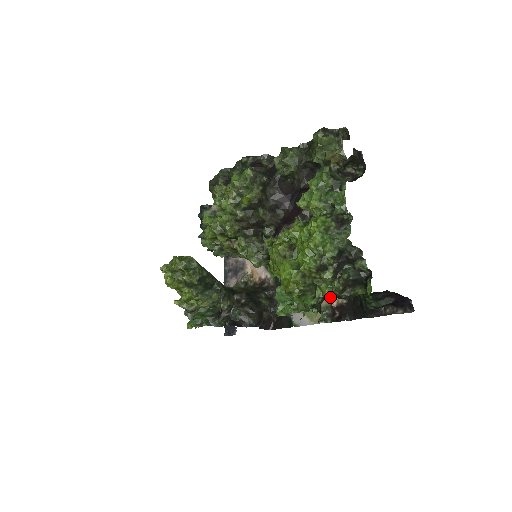
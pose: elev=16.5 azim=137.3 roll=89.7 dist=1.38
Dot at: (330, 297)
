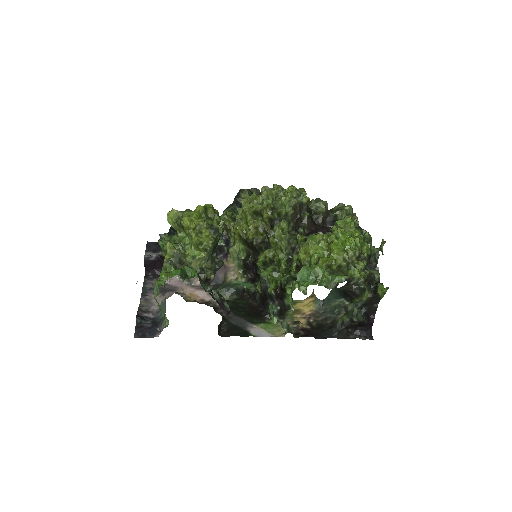
Dot at: (356, 282)
